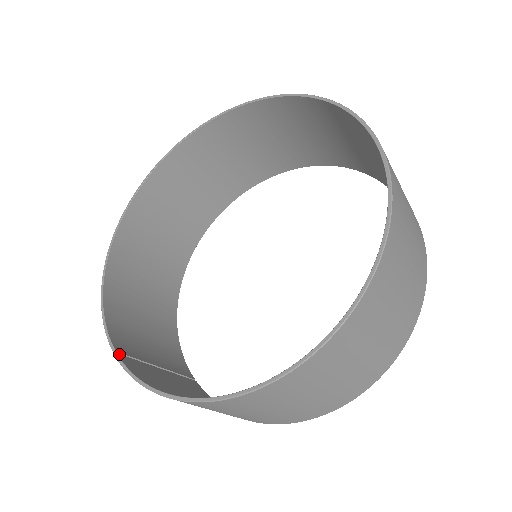
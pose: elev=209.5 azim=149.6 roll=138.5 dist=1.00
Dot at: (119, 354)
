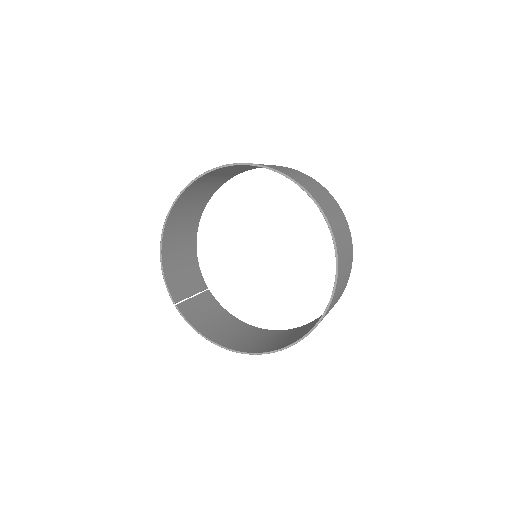
Dot at: (177, 305)
